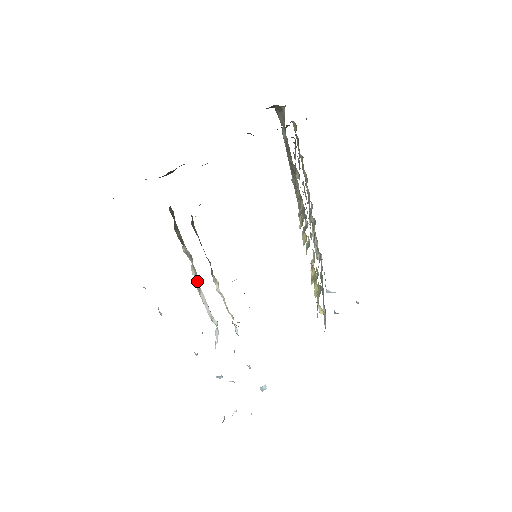
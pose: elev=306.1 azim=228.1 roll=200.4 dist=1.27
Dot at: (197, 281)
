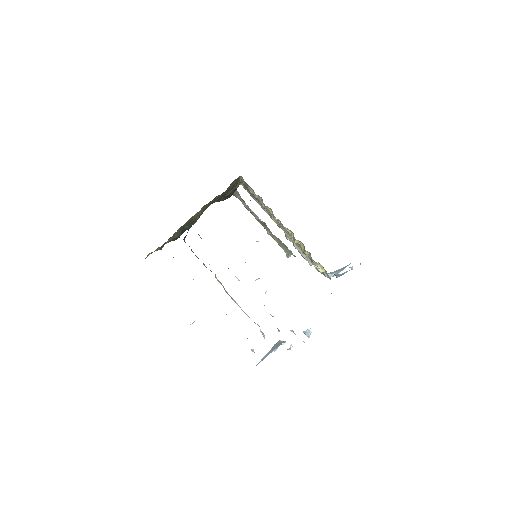
Dot at: (226, 292)
